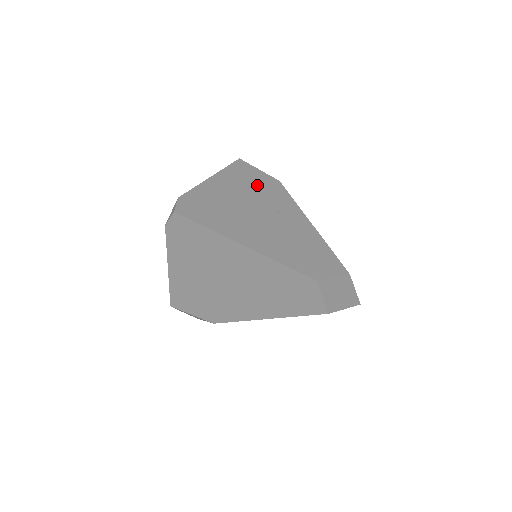
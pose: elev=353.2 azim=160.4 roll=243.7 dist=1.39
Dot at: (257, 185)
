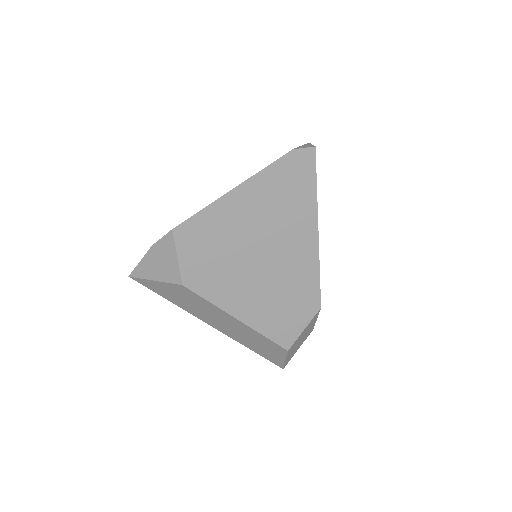
Dot at: occluded
